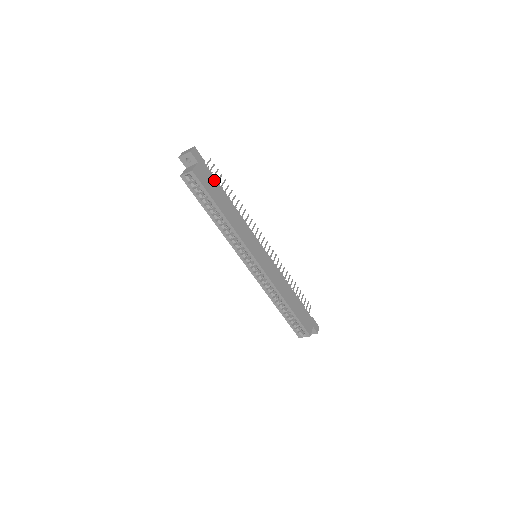
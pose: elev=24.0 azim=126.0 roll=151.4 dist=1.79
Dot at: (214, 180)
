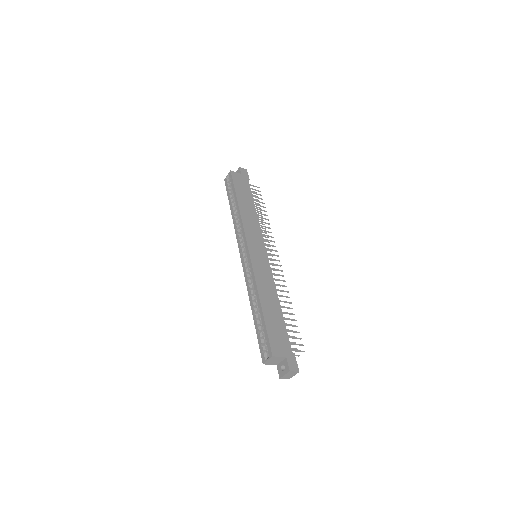
Dot at: (249, 189)
